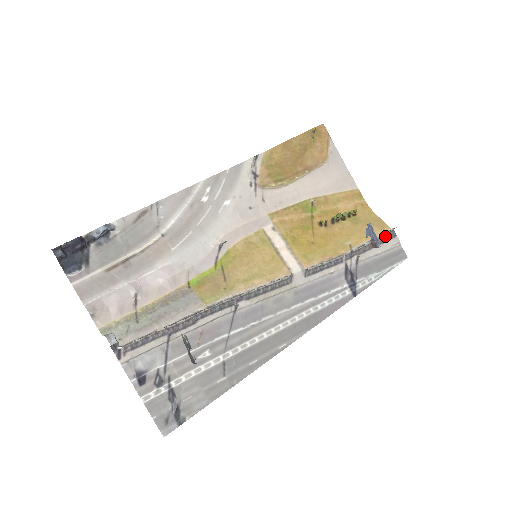
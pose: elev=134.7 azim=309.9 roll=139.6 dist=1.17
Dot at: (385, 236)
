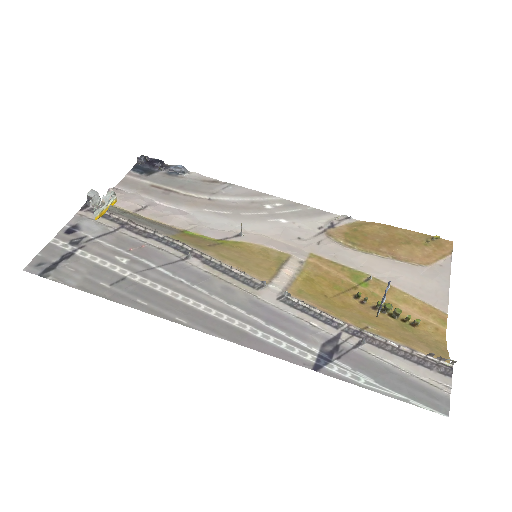
Dot at: (431, 362)
